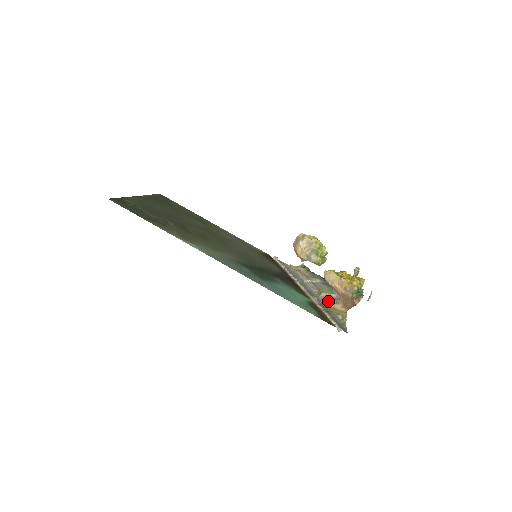
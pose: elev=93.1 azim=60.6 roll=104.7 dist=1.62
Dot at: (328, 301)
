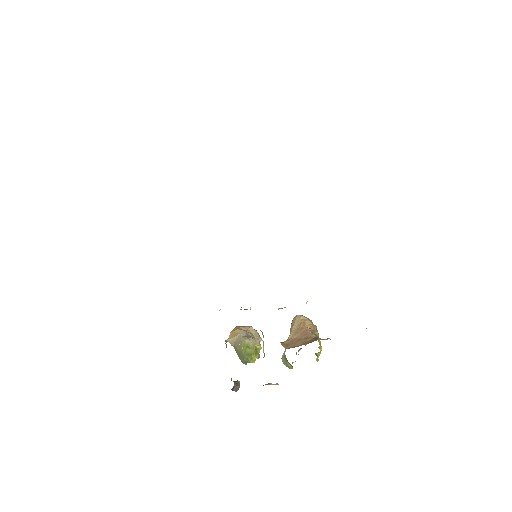
Dot at: occluded
